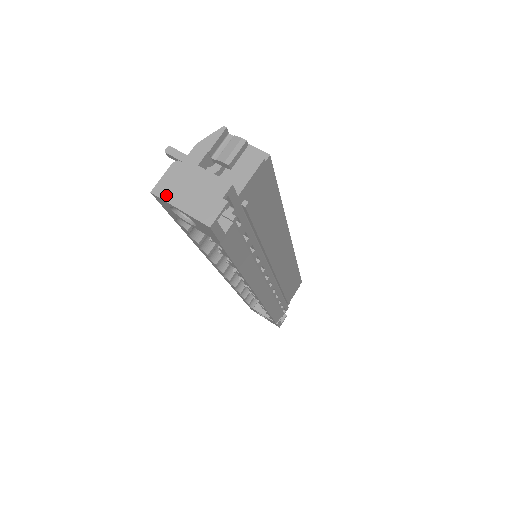
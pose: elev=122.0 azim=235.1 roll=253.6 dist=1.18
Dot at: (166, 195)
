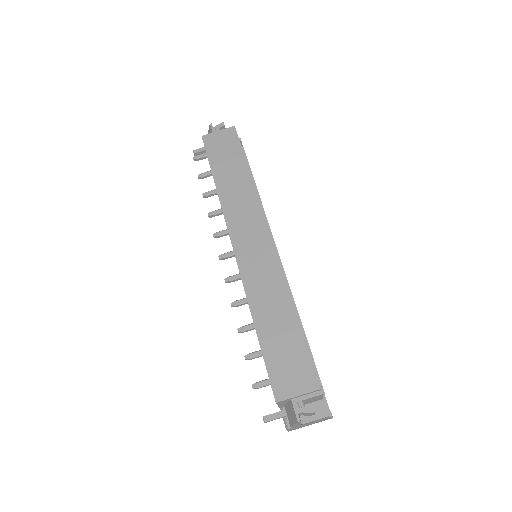
Dot at: occluded
